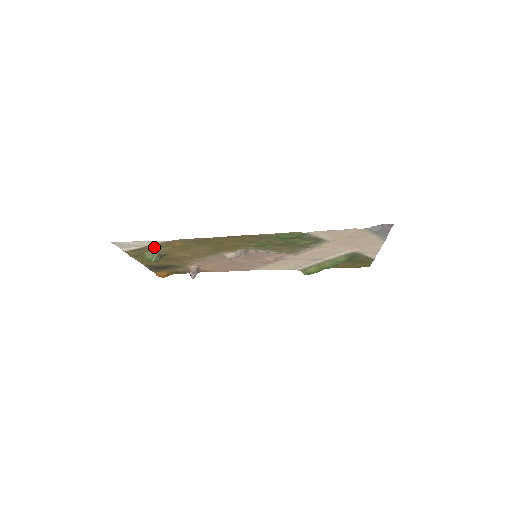
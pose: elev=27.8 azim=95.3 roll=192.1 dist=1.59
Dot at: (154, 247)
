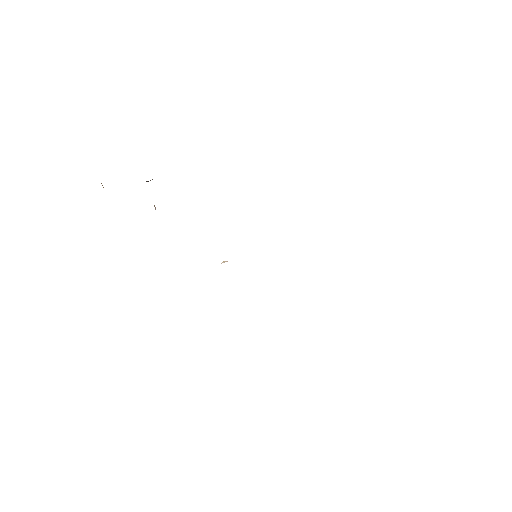
Dot at: occluded
